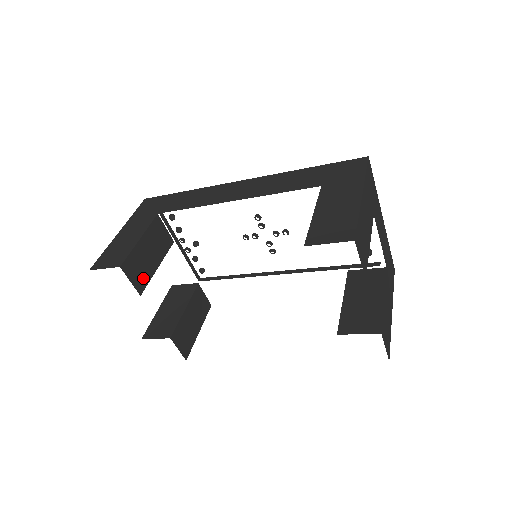
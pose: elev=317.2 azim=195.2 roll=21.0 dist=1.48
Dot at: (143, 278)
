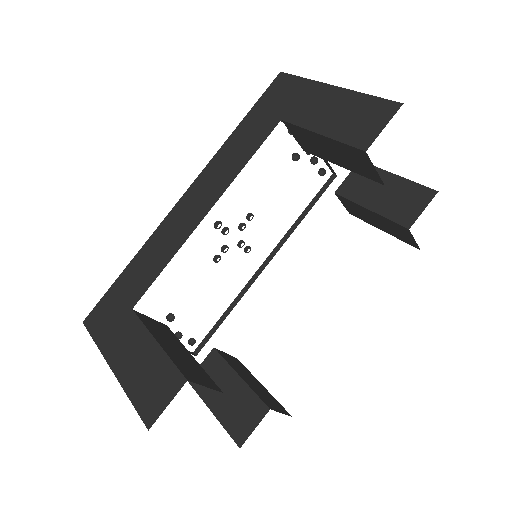
Dot at: (203, 376)
